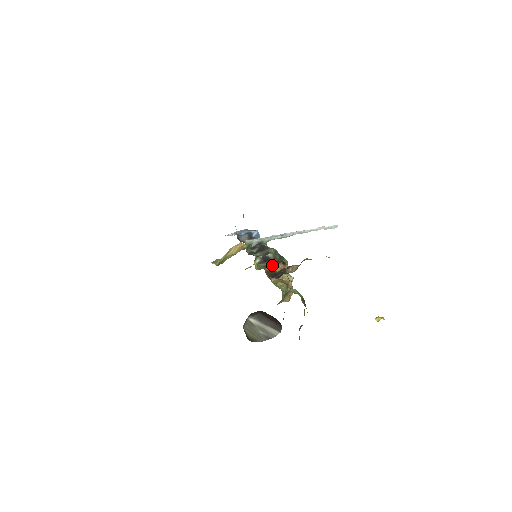
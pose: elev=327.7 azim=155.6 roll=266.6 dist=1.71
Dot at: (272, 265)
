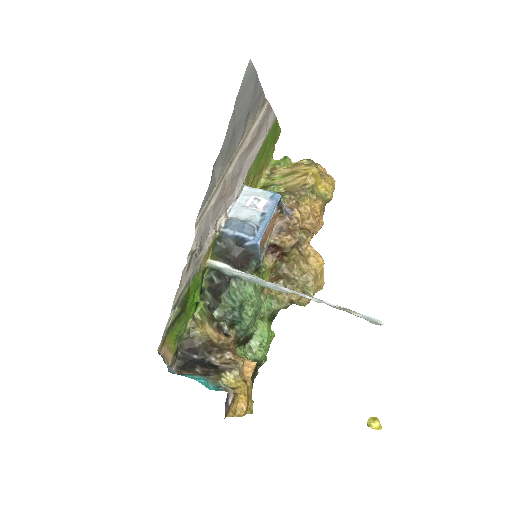
Dot at: (213, 324)
